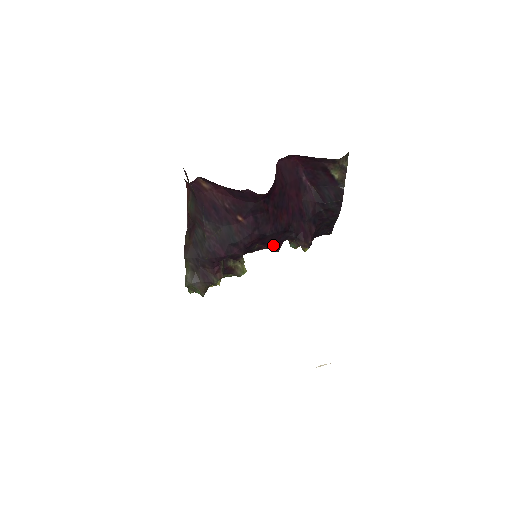
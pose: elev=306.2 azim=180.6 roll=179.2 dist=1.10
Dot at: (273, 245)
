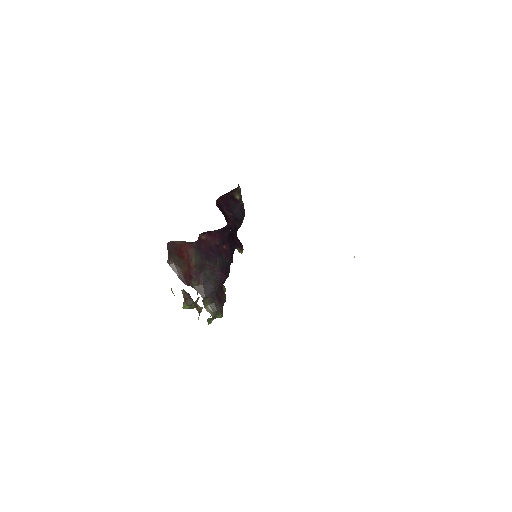
Dot at: (232, 258)
